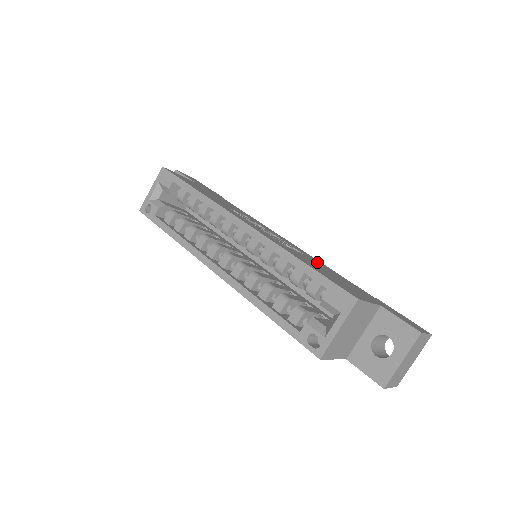
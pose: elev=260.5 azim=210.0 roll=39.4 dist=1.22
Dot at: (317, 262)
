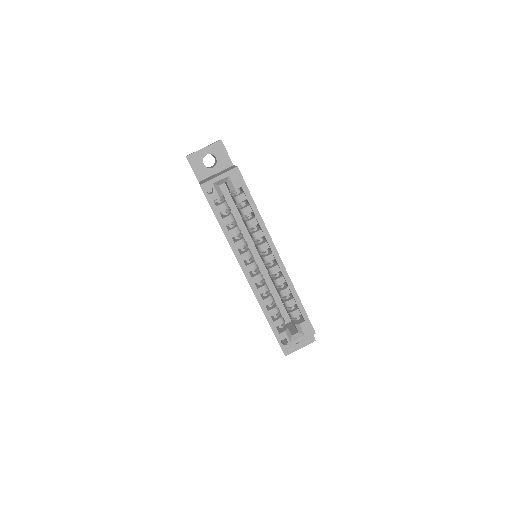
Dot at: occluded
